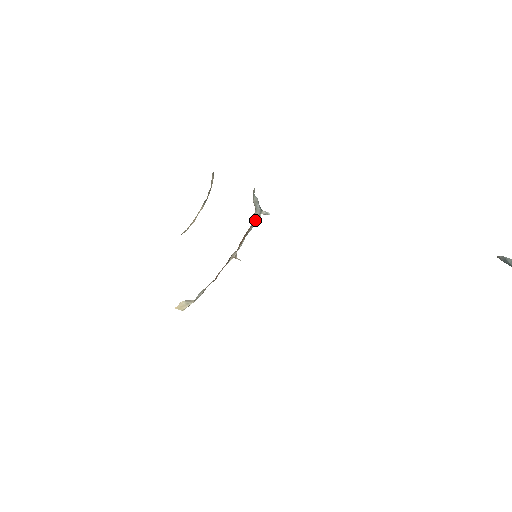
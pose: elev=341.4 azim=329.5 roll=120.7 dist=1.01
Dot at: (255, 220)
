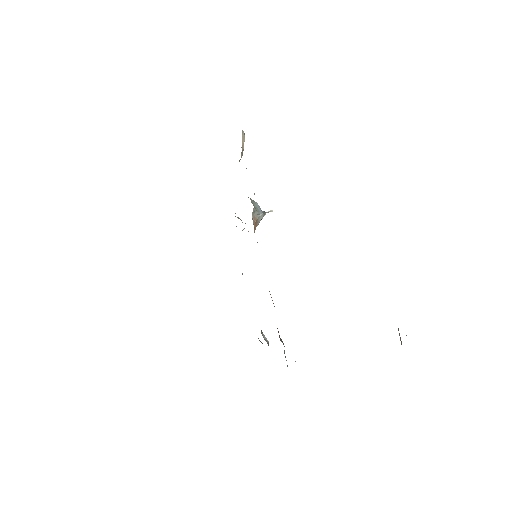
Dot at: (260, 219)
